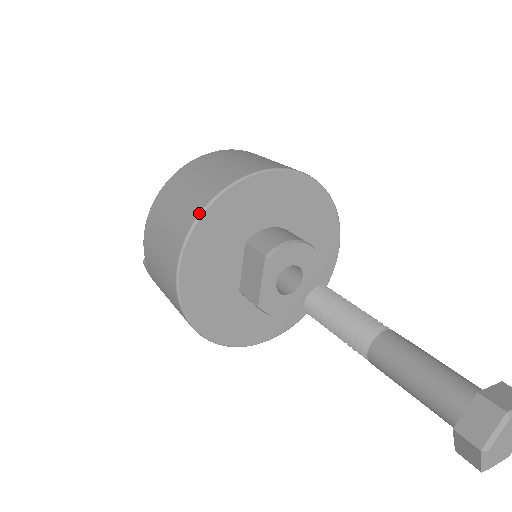
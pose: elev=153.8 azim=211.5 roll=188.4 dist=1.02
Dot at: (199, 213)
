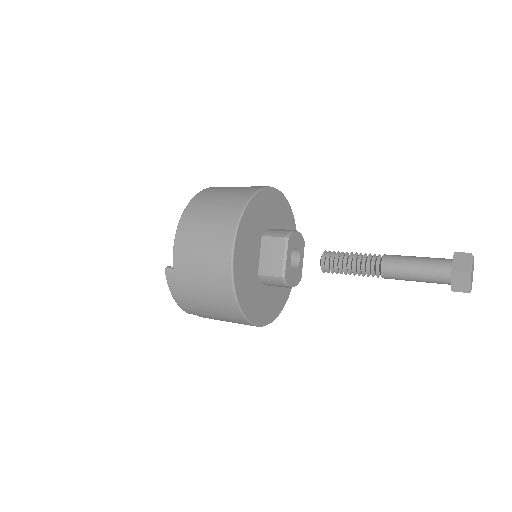
Dot at: (244, 206)
